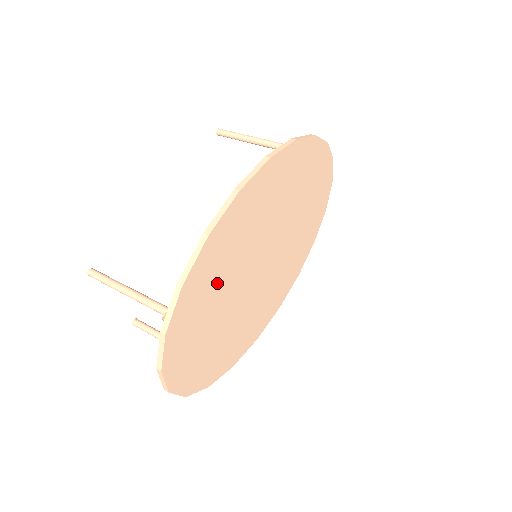
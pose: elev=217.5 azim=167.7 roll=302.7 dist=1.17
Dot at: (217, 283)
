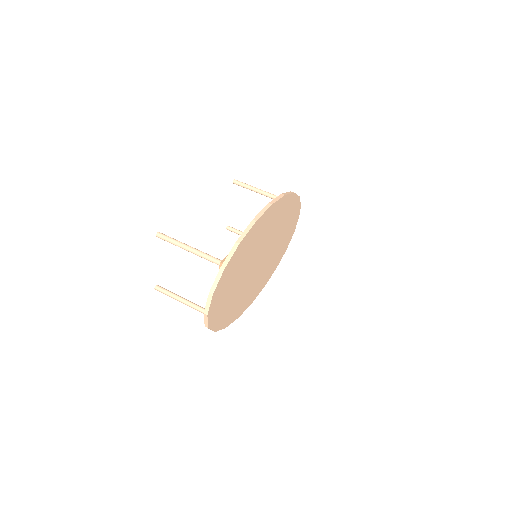
Dot at: (246, 256)
